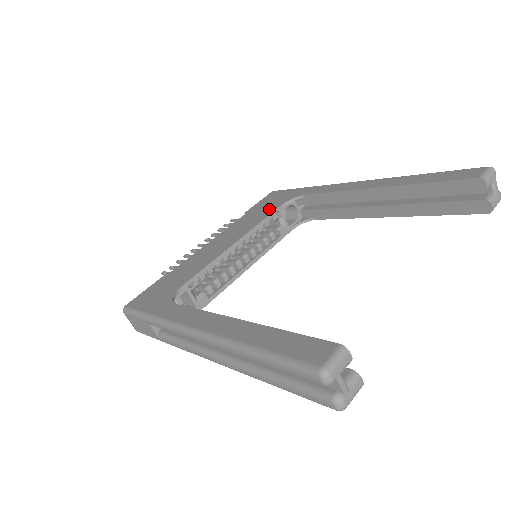
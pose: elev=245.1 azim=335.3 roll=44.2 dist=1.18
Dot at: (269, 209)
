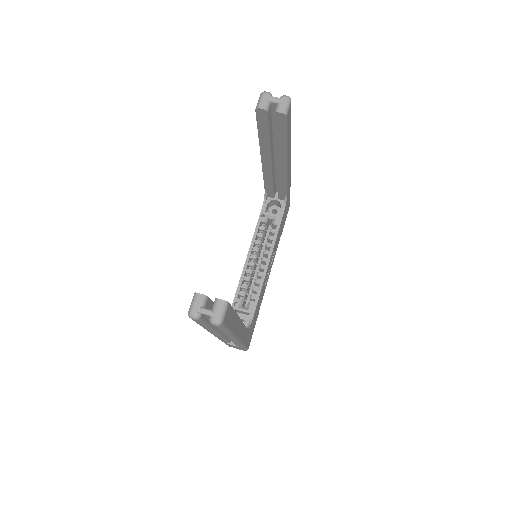
Dot at: occluded
